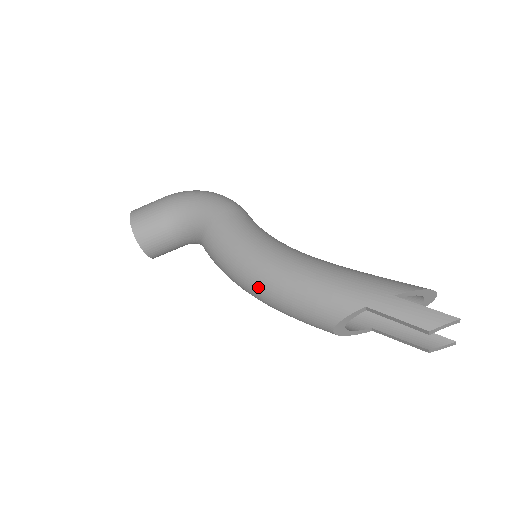
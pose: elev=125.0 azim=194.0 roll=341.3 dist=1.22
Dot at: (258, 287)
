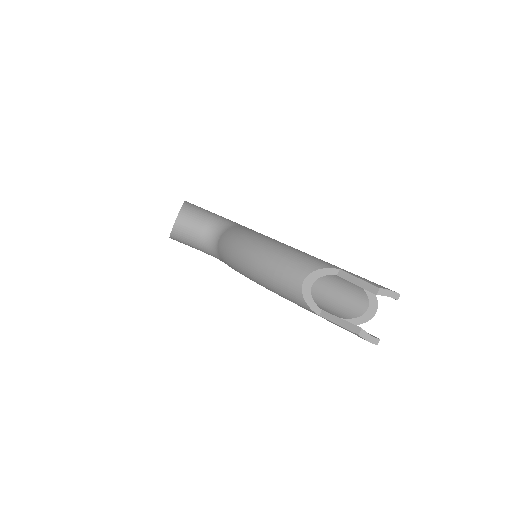
Dot at: (263, 245)
